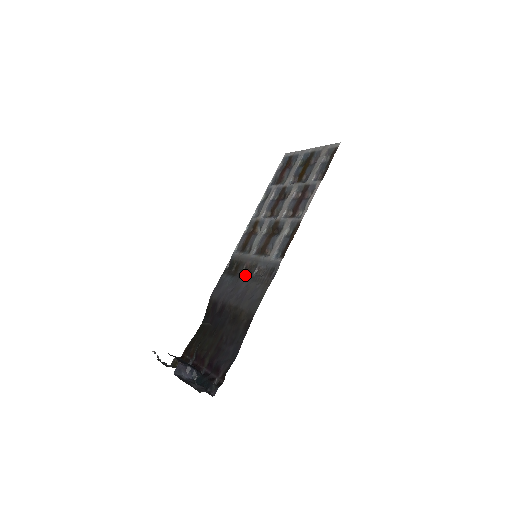
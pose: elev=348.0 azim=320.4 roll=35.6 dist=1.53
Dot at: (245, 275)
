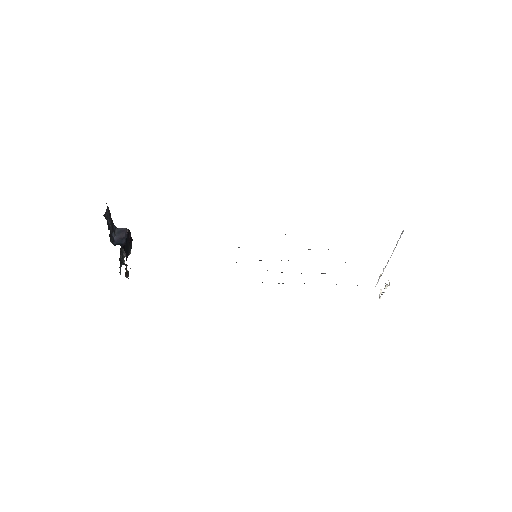
Dot at: occluded
